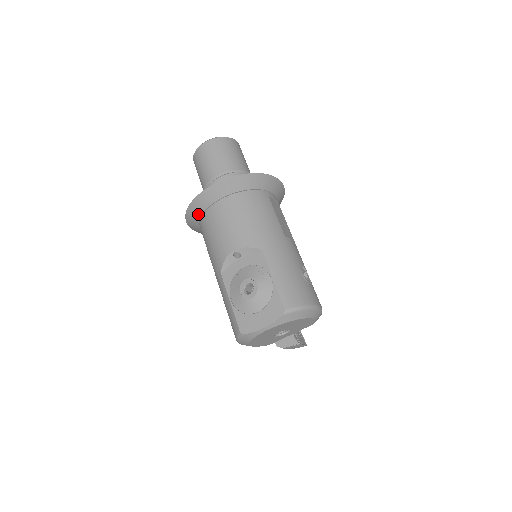
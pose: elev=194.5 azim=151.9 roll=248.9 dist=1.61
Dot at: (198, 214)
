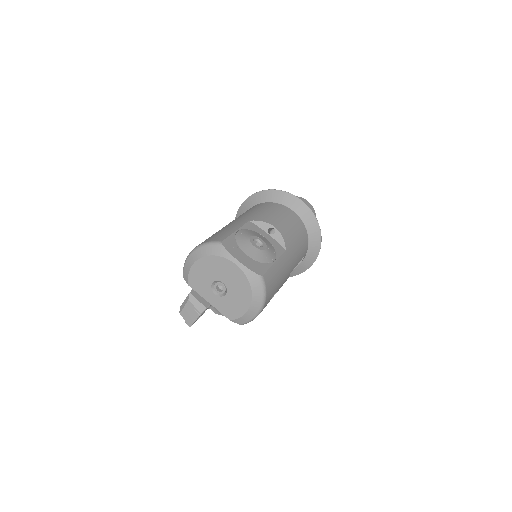
Dot at: (273, 199)
